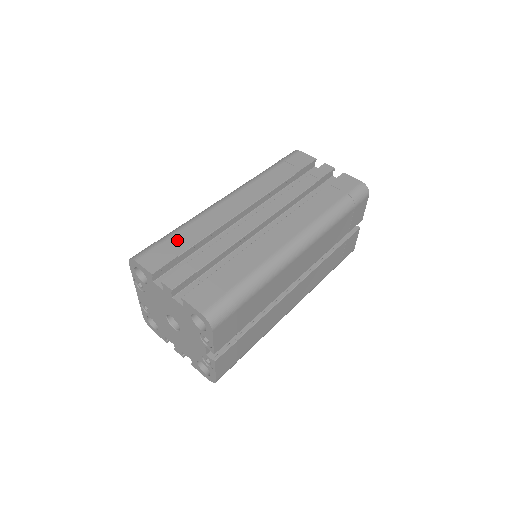
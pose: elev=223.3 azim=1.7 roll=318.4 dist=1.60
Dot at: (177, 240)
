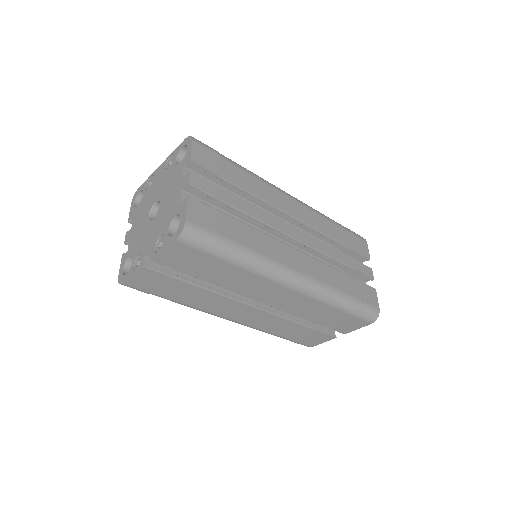
Dot at: (232, 169)
